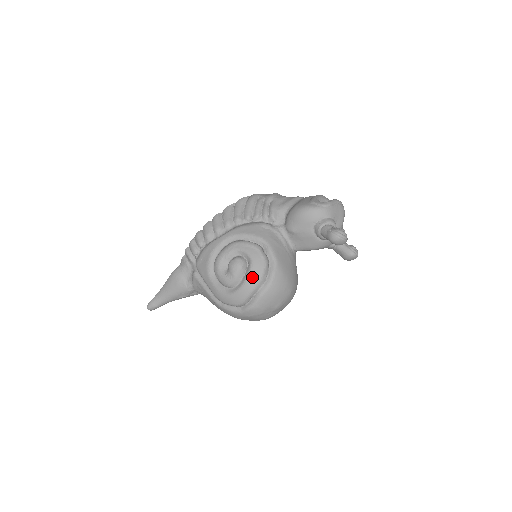
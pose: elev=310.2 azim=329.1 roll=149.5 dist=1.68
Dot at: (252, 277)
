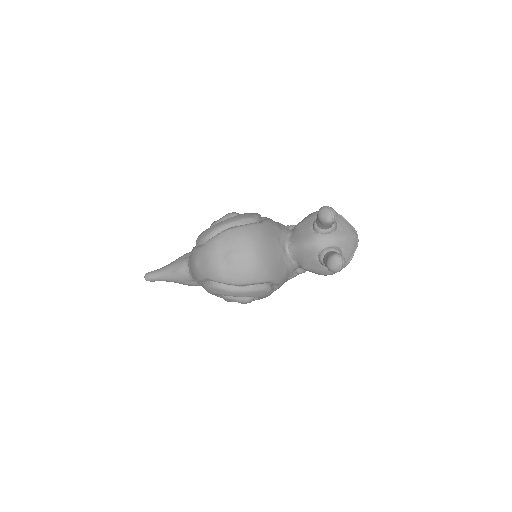
Dot at: (234, 217)
